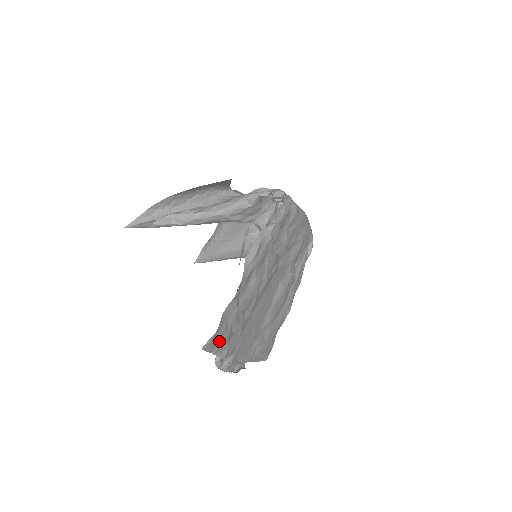
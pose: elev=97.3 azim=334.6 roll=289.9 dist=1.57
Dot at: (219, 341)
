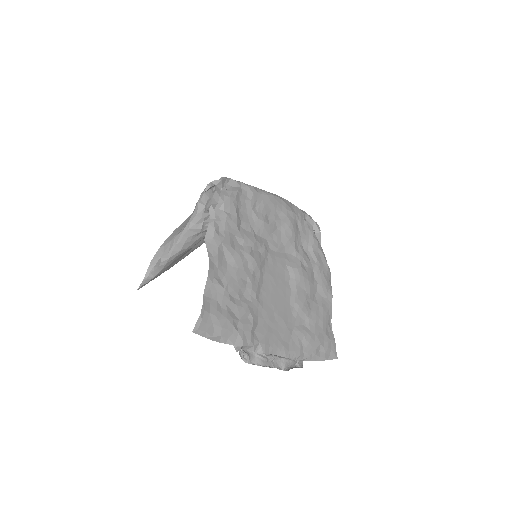
Dot at: (216, 324)
